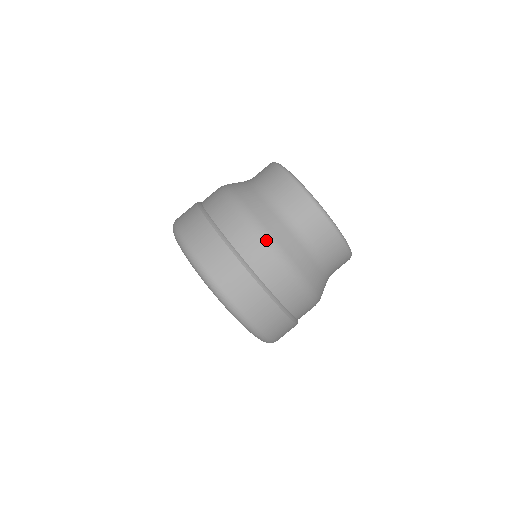
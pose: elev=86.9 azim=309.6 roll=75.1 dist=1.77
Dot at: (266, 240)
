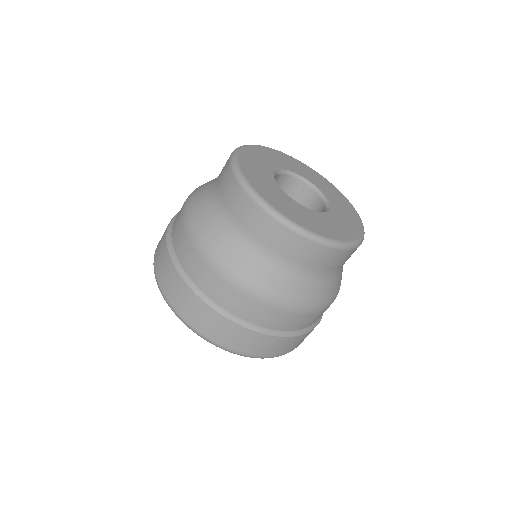
Dot at: (258, 296)
